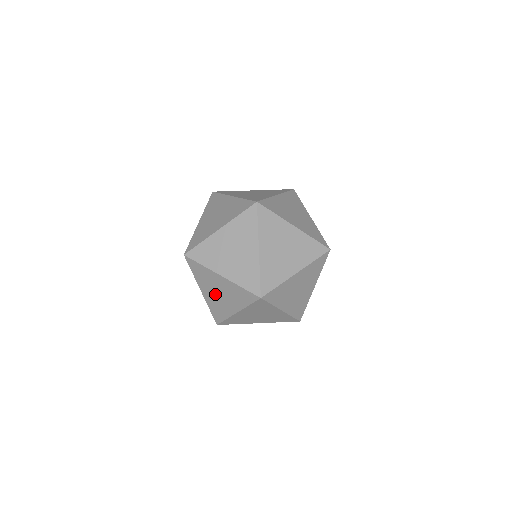
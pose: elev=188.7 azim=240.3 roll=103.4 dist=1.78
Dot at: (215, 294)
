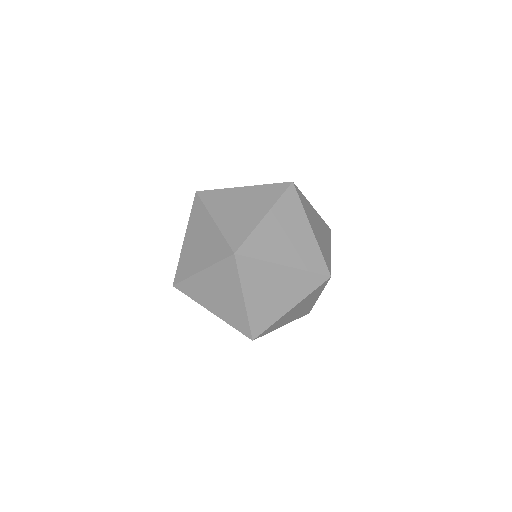
Dot at: occluded
